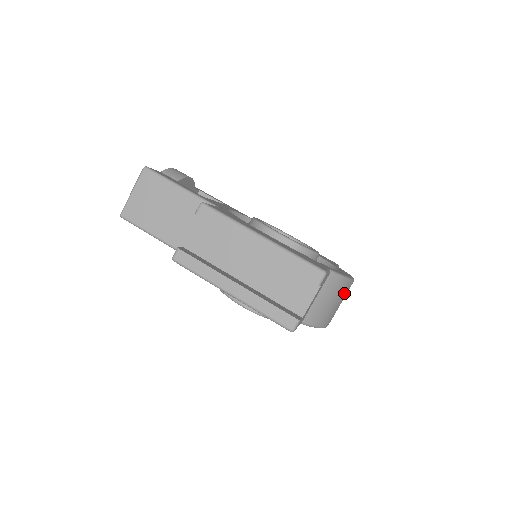
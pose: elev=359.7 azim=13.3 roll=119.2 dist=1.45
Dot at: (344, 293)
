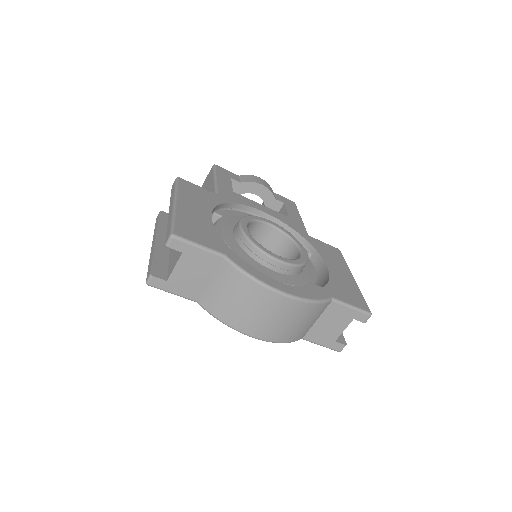
Dot at: (257, 298)
